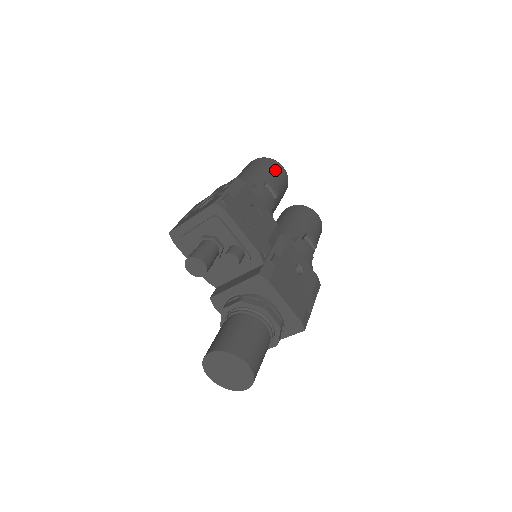
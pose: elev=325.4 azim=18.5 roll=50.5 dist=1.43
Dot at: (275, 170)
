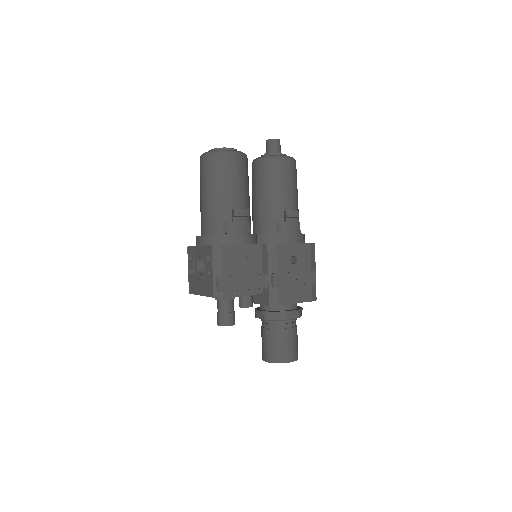
Dot at: (230, 171)
